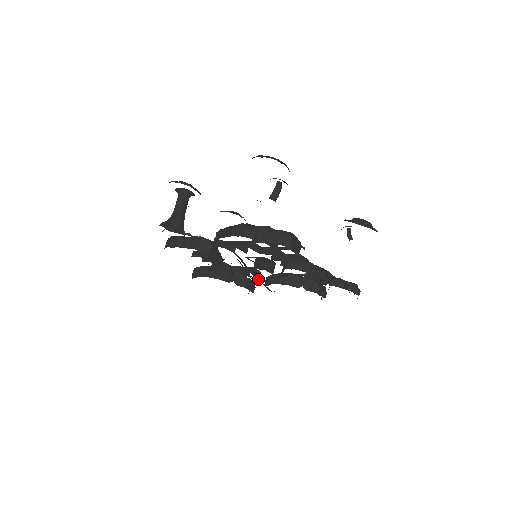
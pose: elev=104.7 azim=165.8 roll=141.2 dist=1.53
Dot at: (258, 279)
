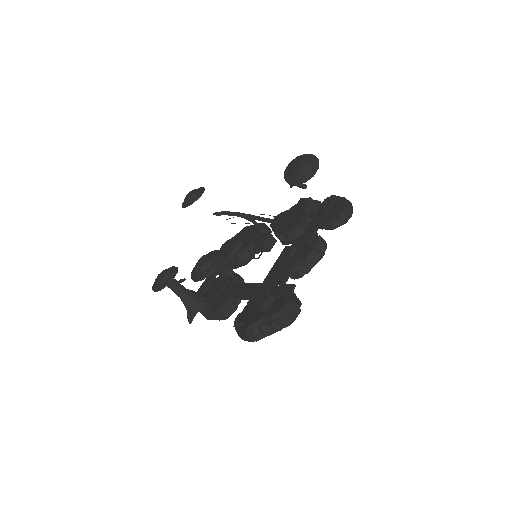
Dot at: (263, 218)
